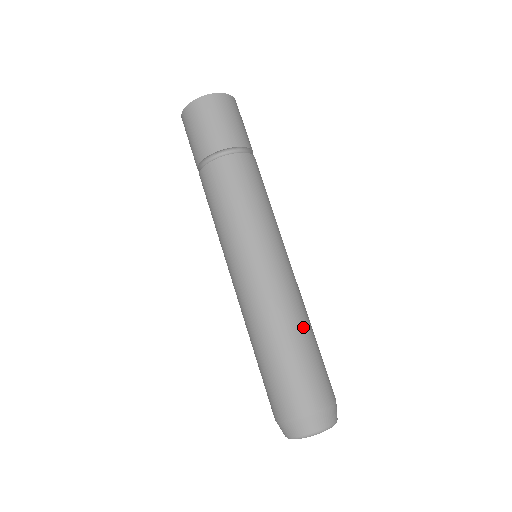
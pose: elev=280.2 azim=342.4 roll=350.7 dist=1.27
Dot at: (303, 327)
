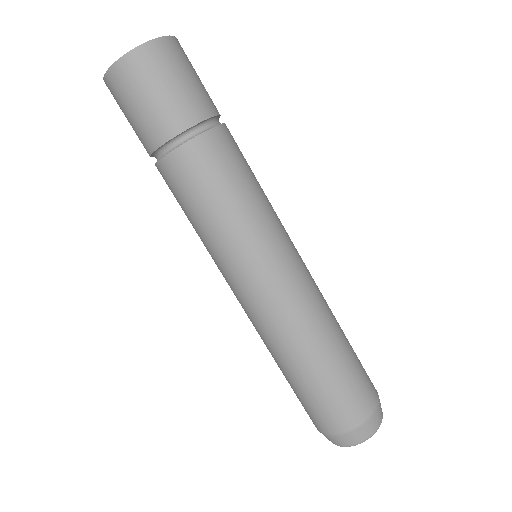
Dot at: (337, 328)
